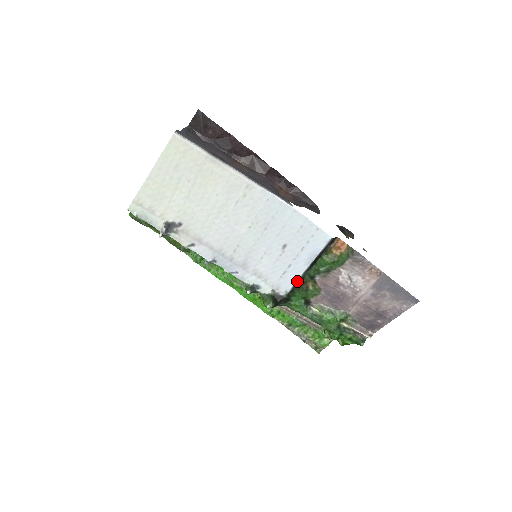
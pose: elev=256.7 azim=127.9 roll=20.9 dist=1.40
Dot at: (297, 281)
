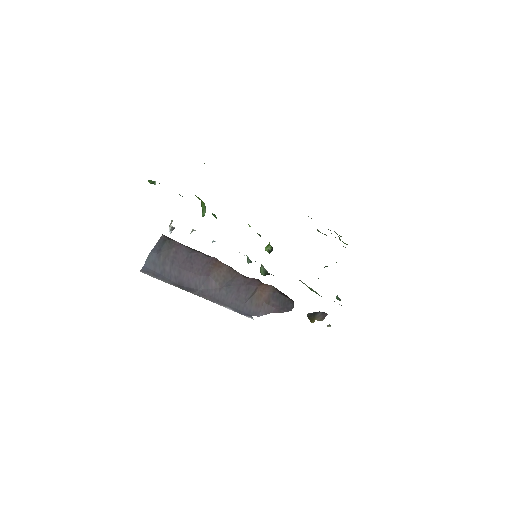
Dot at: occluded
